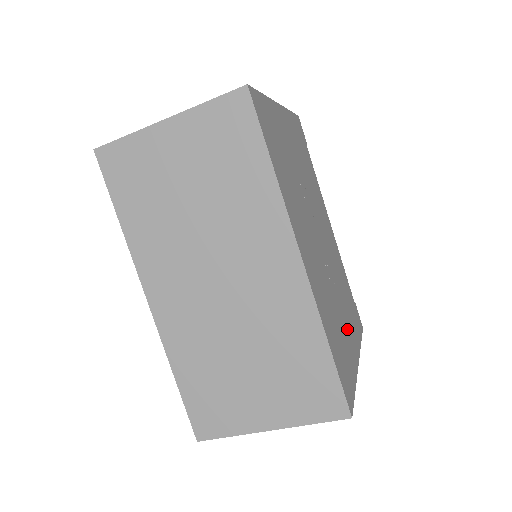
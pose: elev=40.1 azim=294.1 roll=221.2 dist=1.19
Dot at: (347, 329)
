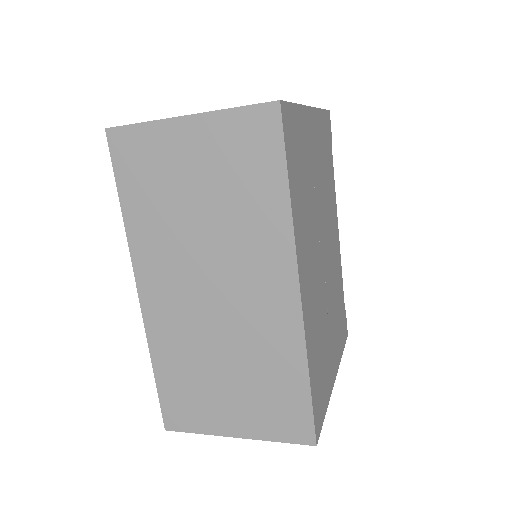
Dot at: (331, 346)
